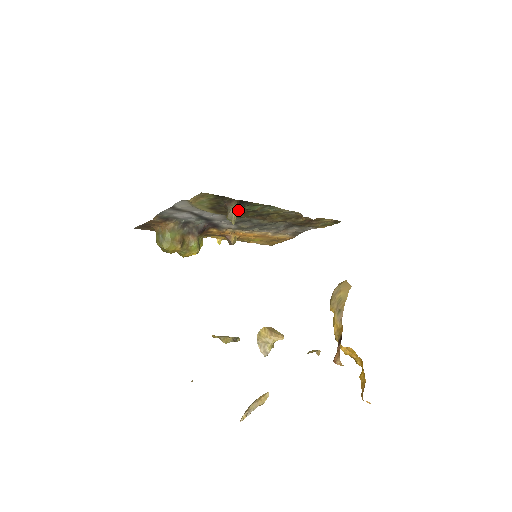
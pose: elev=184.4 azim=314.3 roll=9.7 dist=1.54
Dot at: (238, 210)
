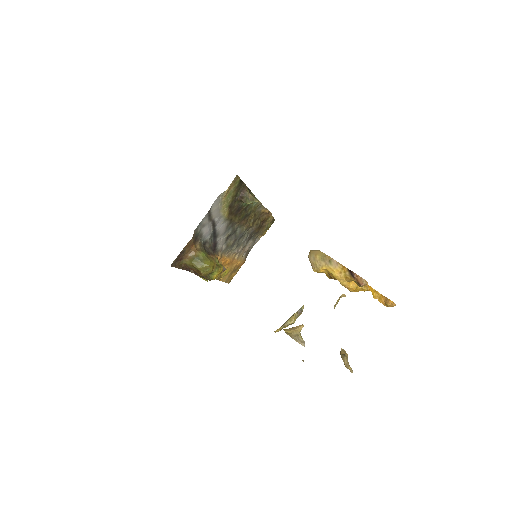
Dot at: (240, 208)
